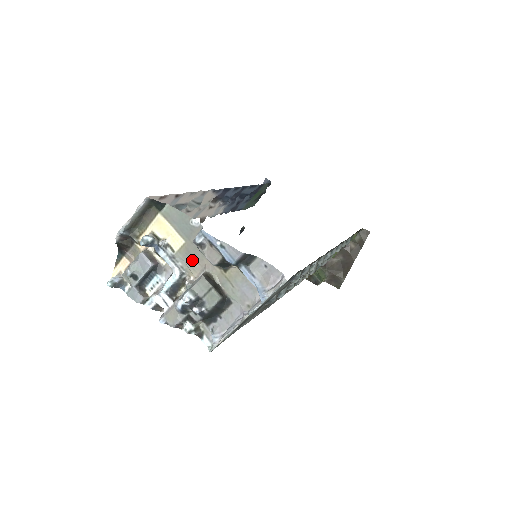
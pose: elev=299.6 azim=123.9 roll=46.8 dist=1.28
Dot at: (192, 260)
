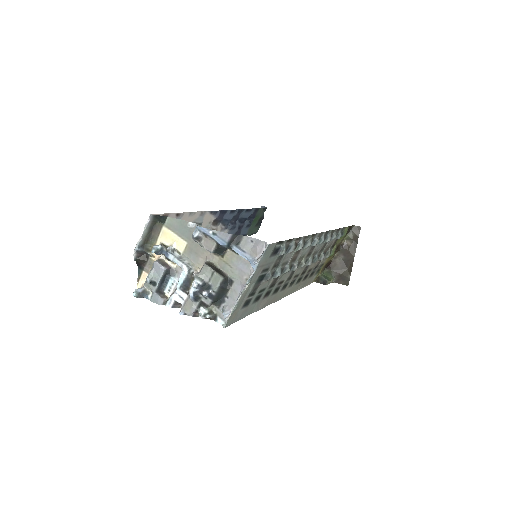
Dot at: (195, 256)
